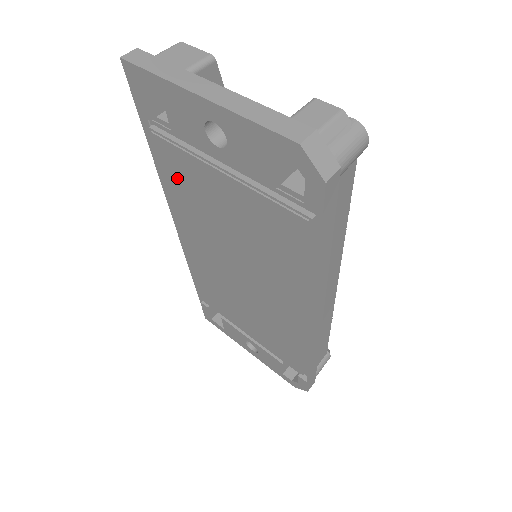
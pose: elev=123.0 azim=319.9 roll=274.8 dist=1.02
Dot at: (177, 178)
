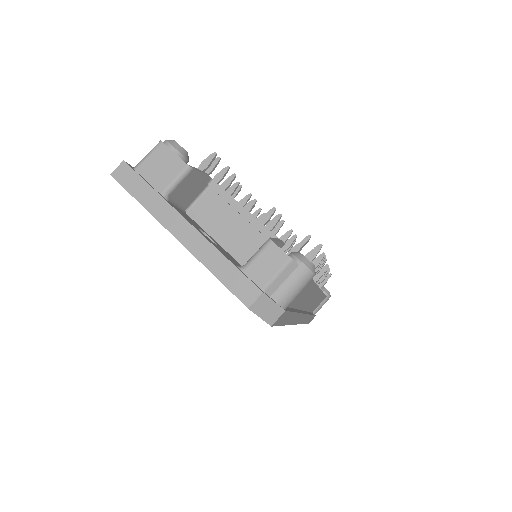
Dot at: occluded
